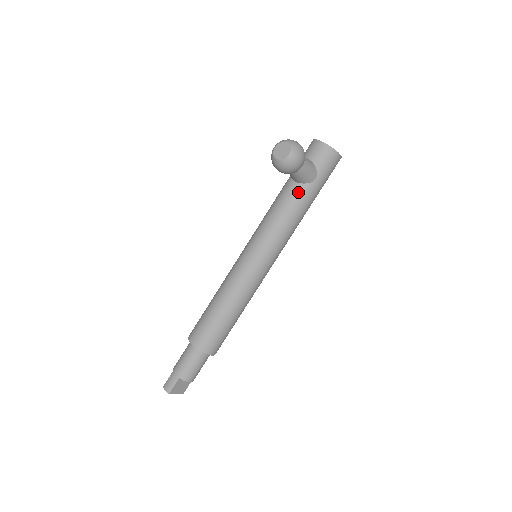
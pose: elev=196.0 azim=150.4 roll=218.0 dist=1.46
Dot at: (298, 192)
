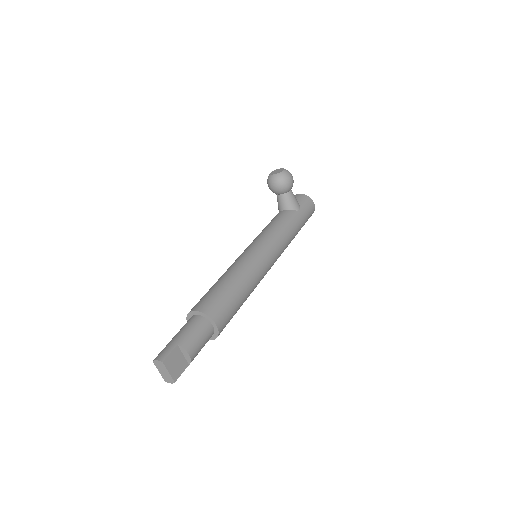
Dot at: (288, 214)
